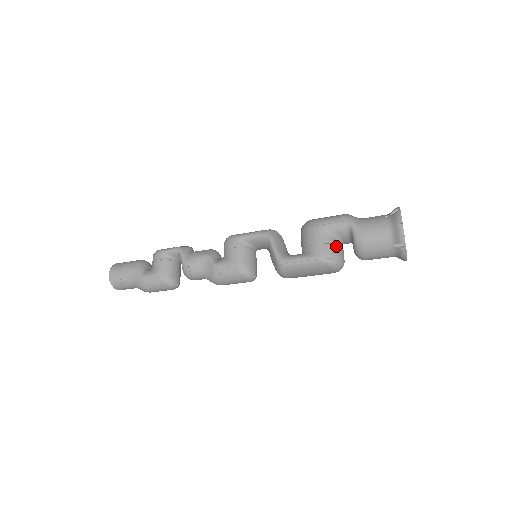
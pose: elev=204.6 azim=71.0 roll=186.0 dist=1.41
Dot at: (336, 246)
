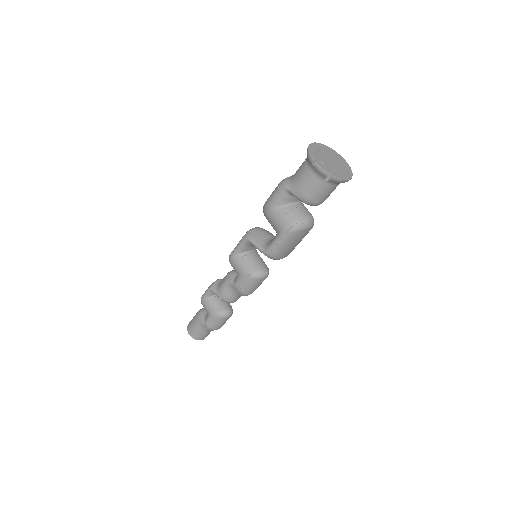
Dot at: (292, 212)
